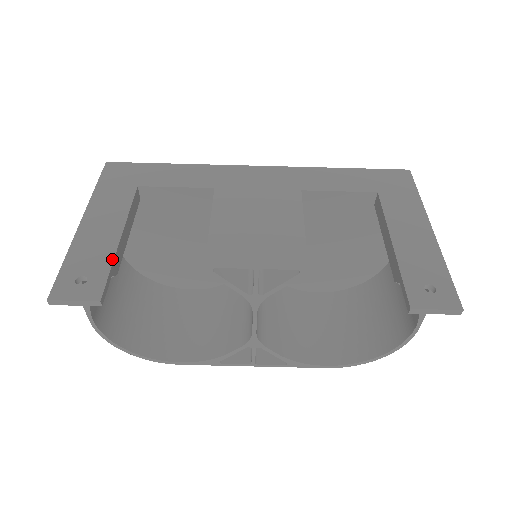
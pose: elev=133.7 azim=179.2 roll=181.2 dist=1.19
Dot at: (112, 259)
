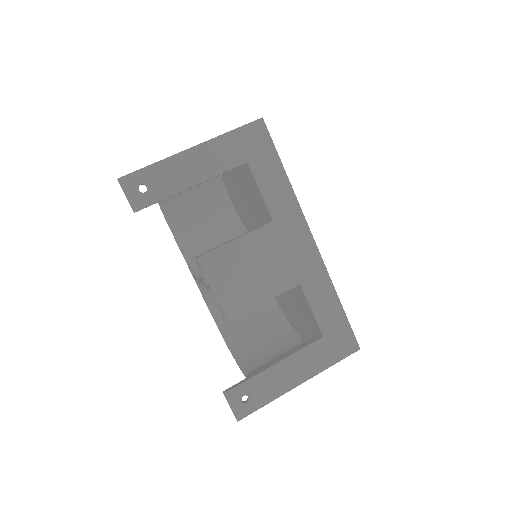
Dot at: (170, 195)
